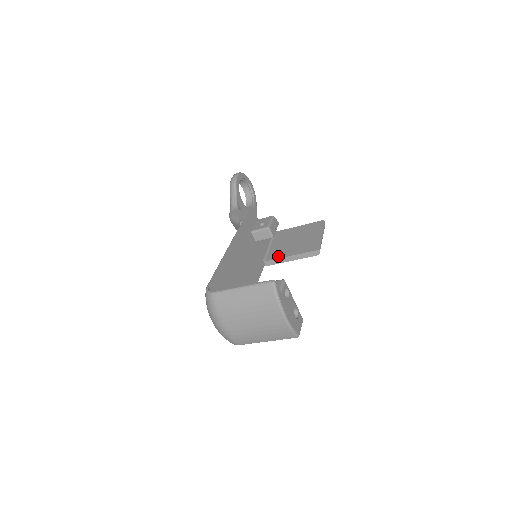
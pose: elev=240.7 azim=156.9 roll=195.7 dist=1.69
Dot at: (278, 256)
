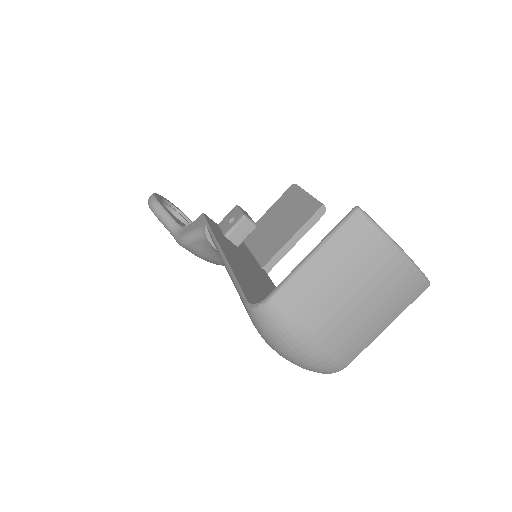
Dot at: (275, 249)
